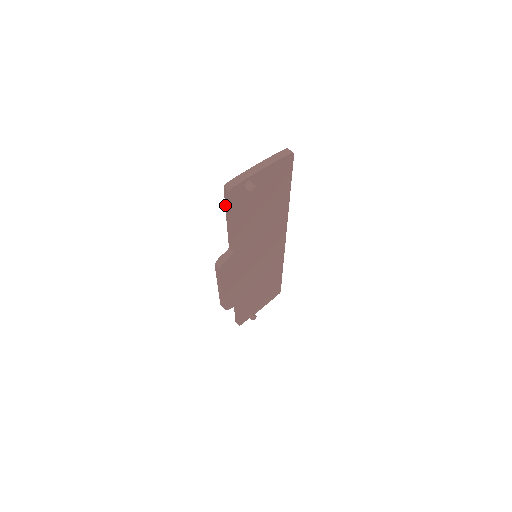
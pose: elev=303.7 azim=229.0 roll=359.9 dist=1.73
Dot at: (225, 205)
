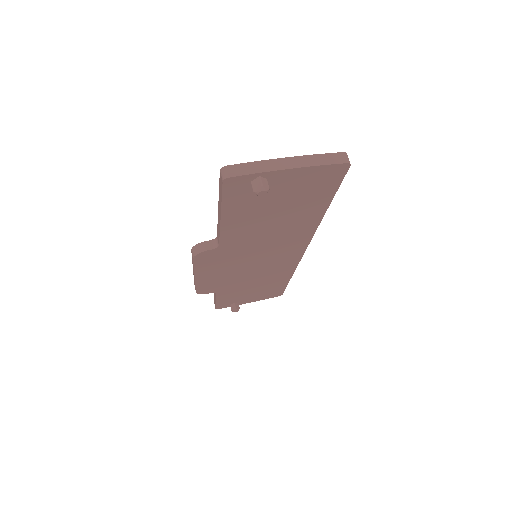
Dot at: (219, 191)
